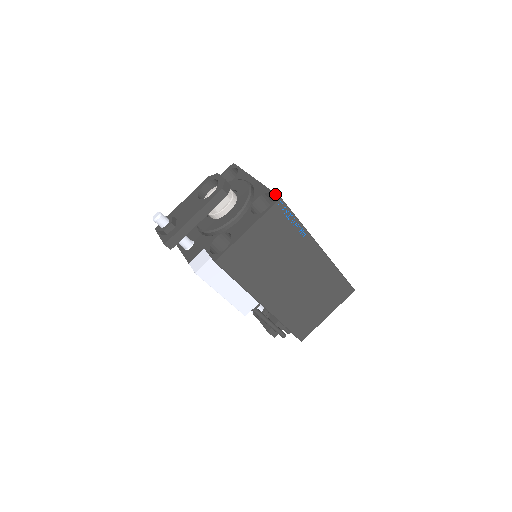
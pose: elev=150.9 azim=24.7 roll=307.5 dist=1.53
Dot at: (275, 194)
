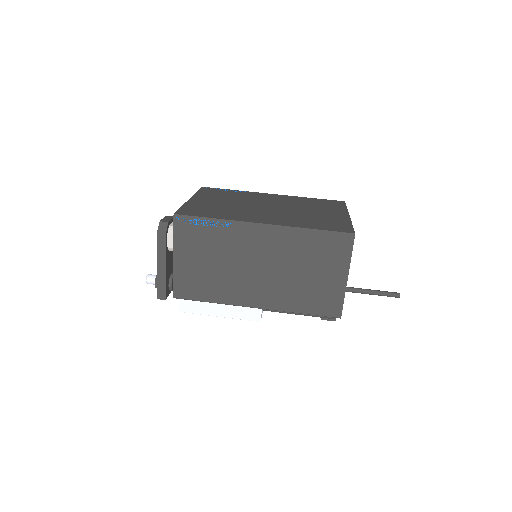
Dot at: (176, 212)
